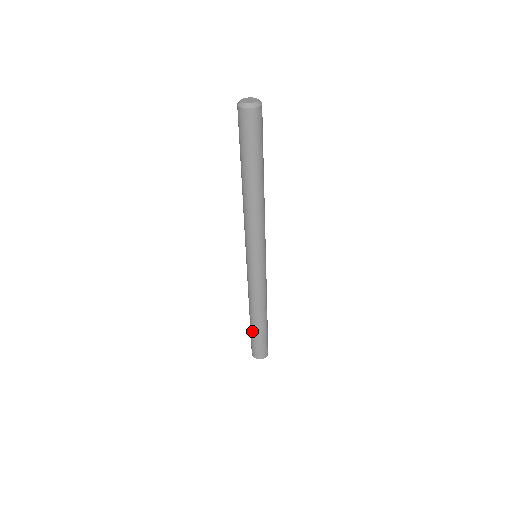
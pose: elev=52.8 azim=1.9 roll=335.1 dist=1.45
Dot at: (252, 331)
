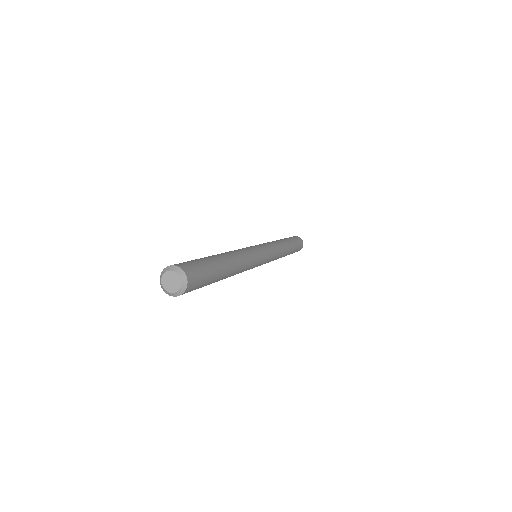
Dot at: occluded
